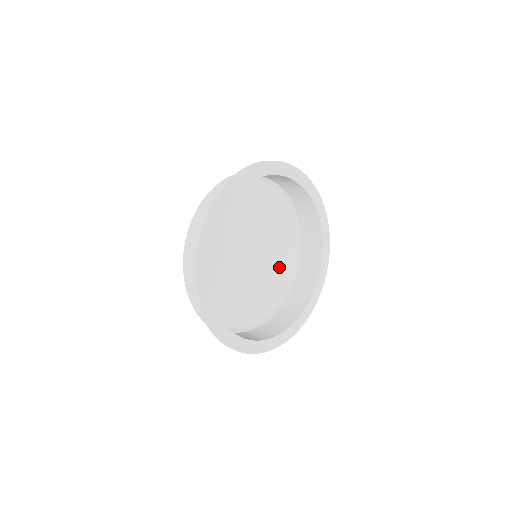
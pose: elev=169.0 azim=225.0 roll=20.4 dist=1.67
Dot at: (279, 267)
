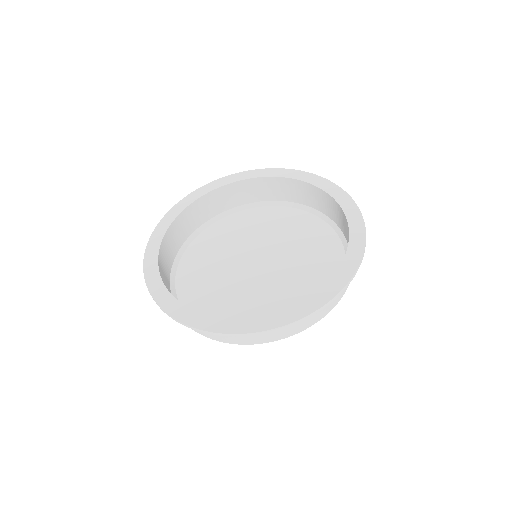
Dot at: (316, 259)
